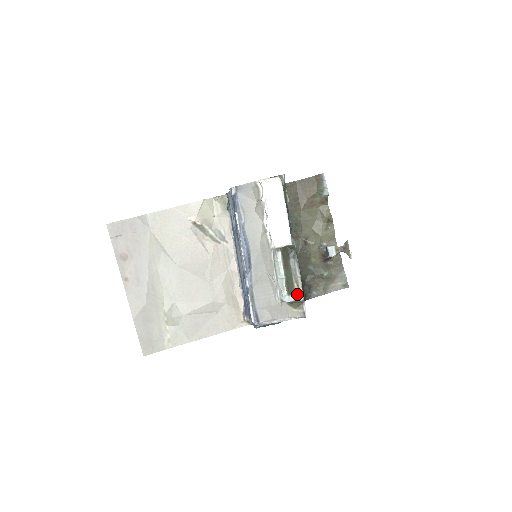
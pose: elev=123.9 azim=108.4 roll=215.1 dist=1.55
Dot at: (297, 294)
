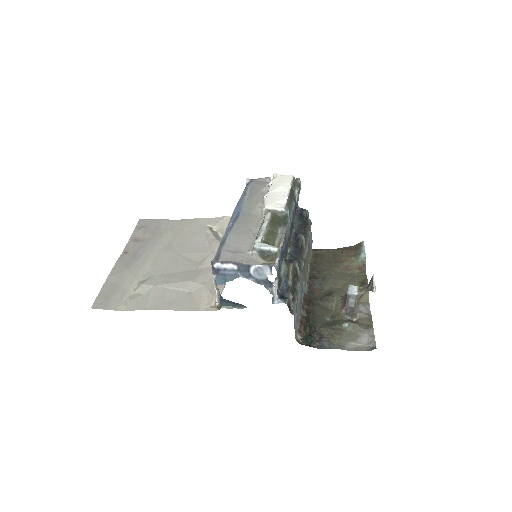
Dot at: (273, 246)
